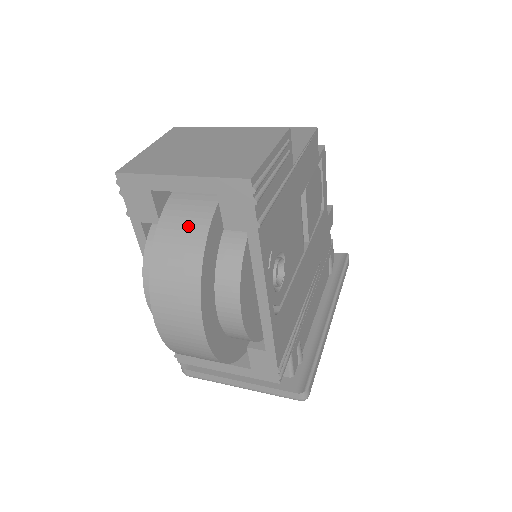
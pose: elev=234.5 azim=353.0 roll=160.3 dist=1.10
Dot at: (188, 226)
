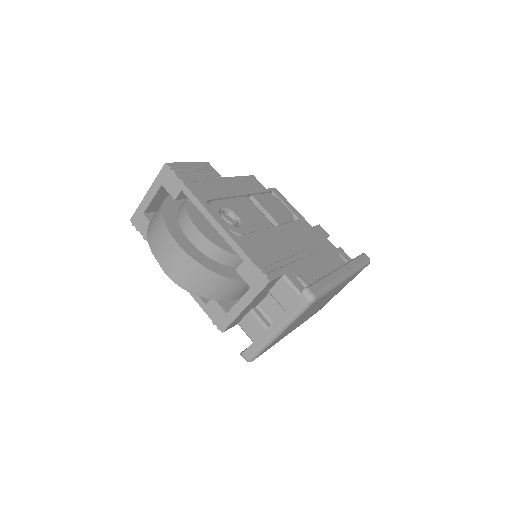
Dot at: (158, 209)
